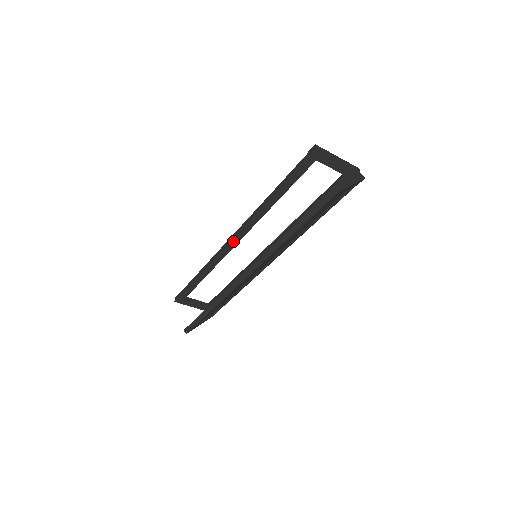
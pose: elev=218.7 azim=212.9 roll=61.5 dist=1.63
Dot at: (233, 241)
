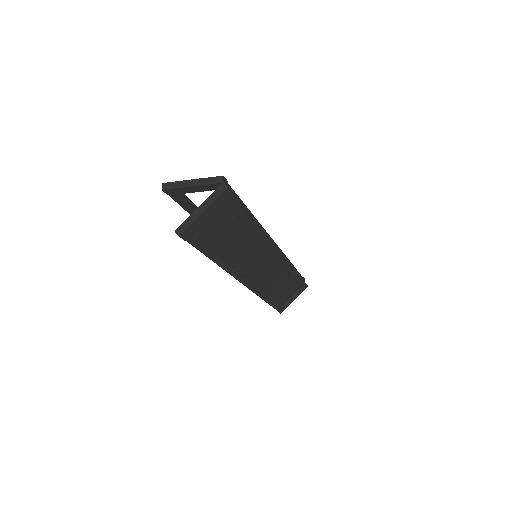
Dot at: occluded
